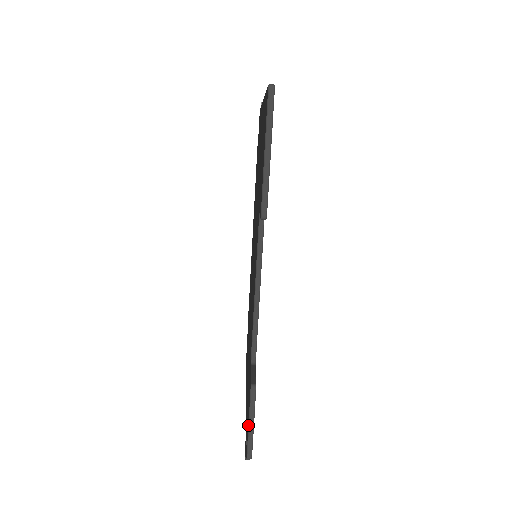
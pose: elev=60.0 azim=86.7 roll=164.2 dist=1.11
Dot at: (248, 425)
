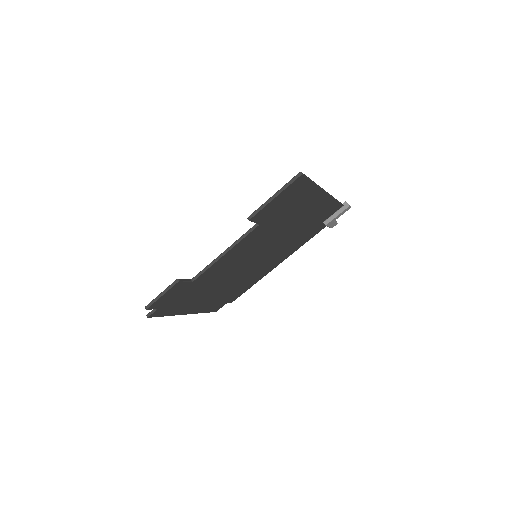
Dot at: (160, 294)
